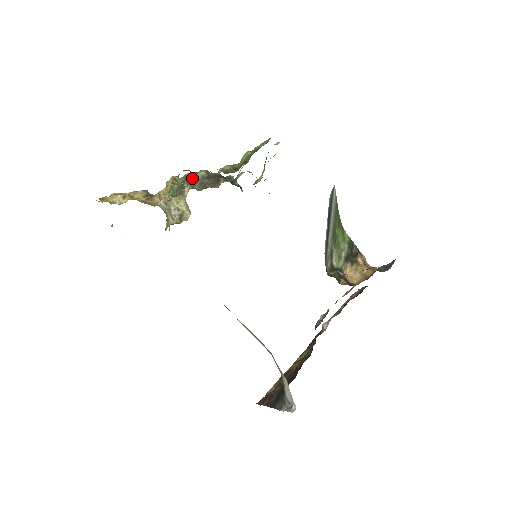
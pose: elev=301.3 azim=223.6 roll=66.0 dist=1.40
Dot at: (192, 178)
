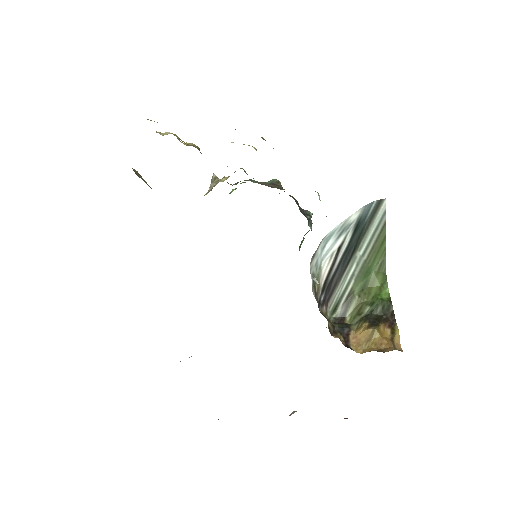
Dot at: occluded
